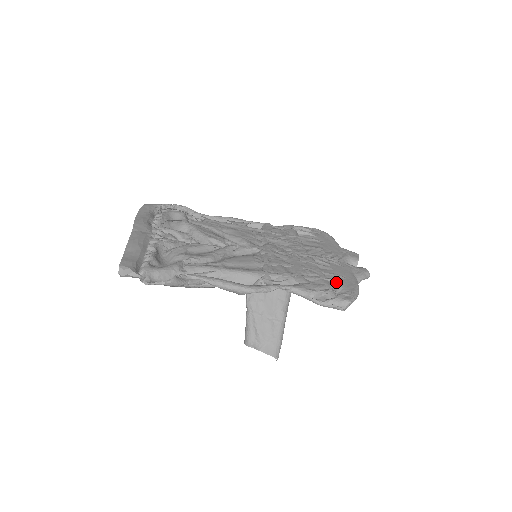
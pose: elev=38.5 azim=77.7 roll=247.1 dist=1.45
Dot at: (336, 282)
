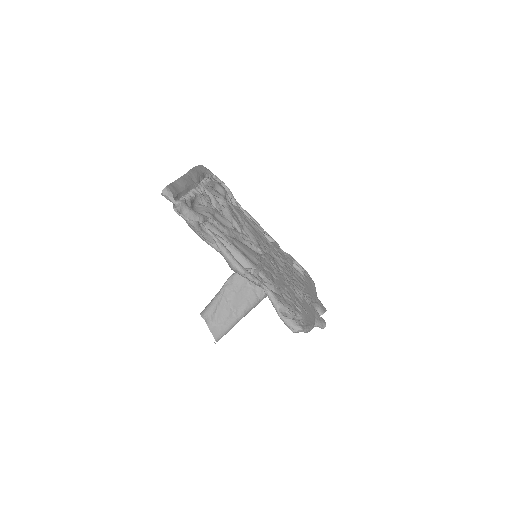
Dot at: (300, 312)
